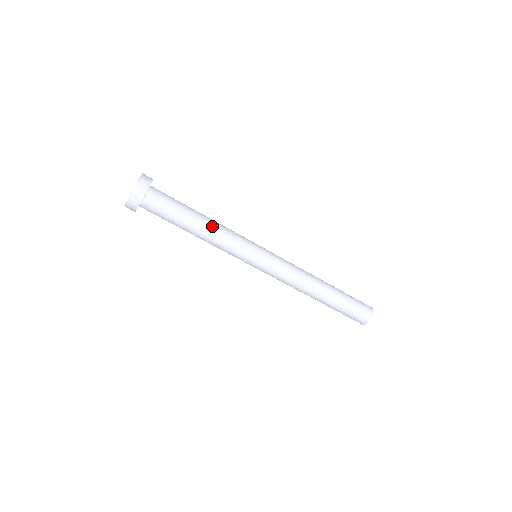
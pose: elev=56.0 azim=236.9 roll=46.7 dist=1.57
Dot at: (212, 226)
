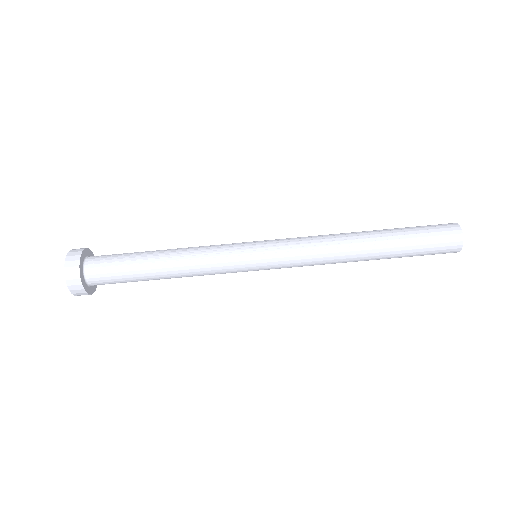
Dot at: occluded
